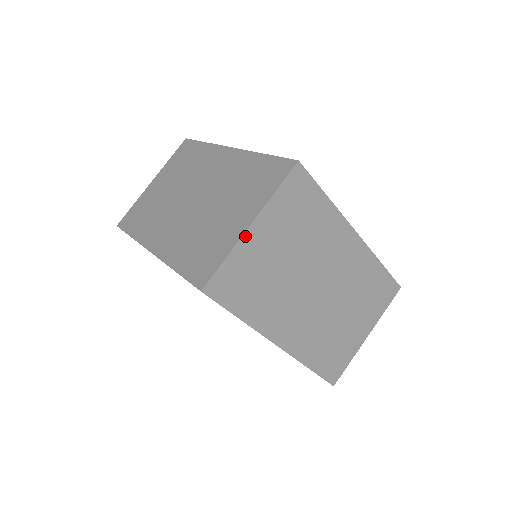
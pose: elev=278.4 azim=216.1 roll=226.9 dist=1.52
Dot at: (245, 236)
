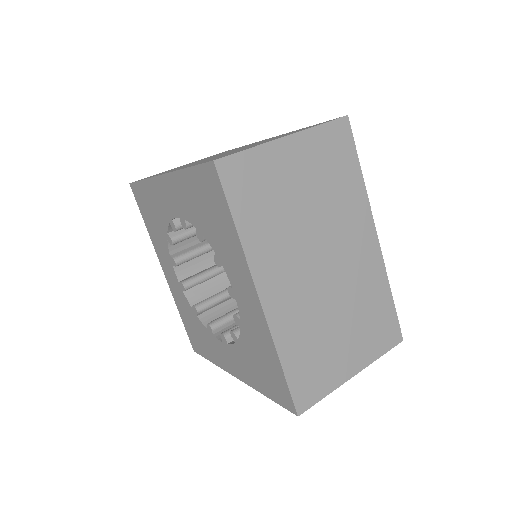
Dot at: (277, 142)
